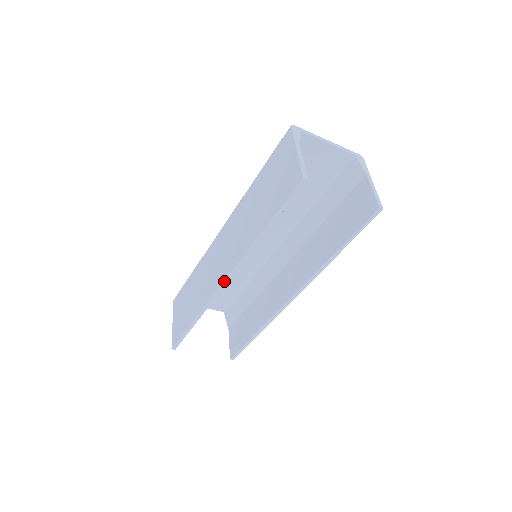
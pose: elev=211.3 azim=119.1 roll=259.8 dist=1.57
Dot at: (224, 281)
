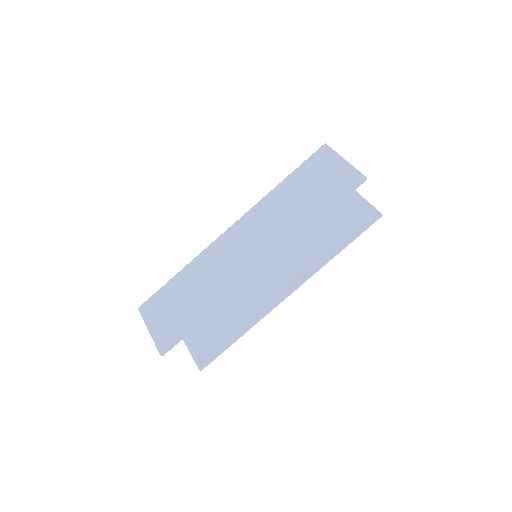
Dot at: (261, 268)
